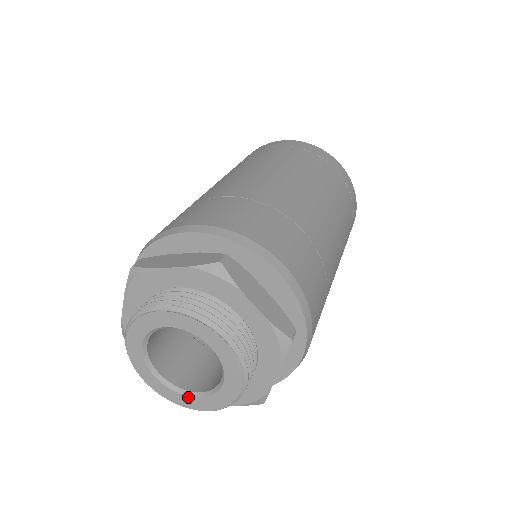
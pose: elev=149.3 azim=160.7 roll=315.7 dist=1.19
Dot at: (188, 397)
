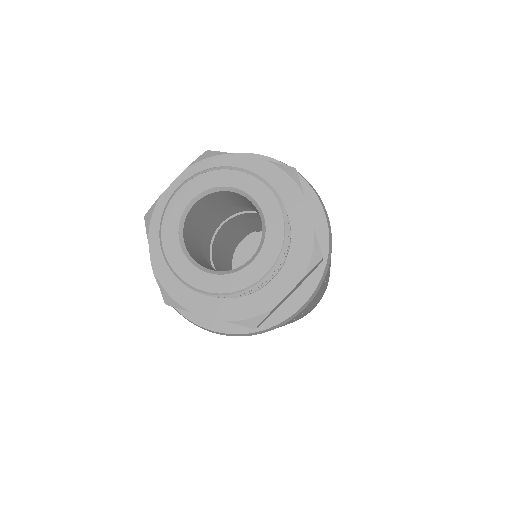
Dot at: (201, 271)
